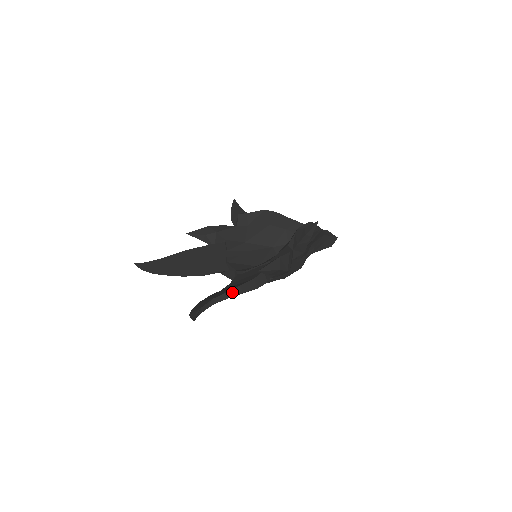
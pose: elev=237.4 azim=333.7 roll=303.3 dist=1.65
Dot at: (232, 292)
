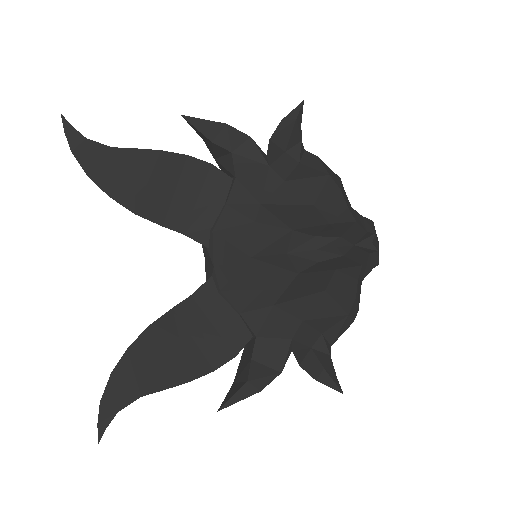
Dot at: (174, 385)
